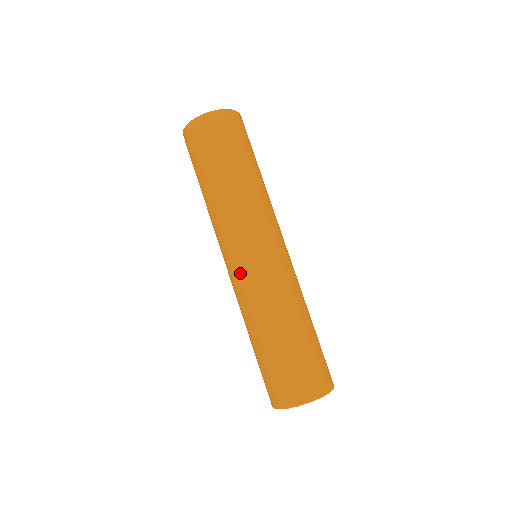
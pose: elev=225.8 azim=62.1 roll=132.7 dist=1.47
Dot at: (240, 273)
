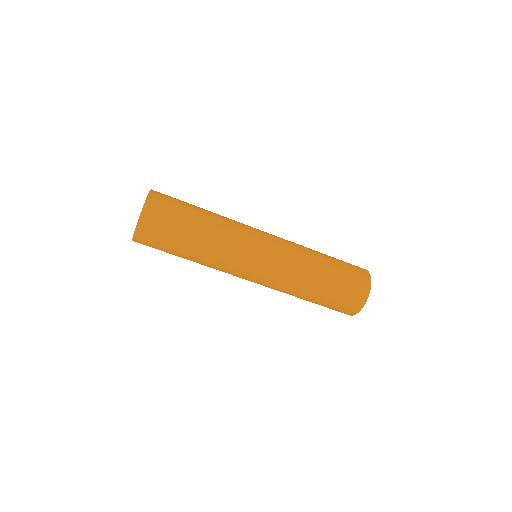
Dot at: occluded
